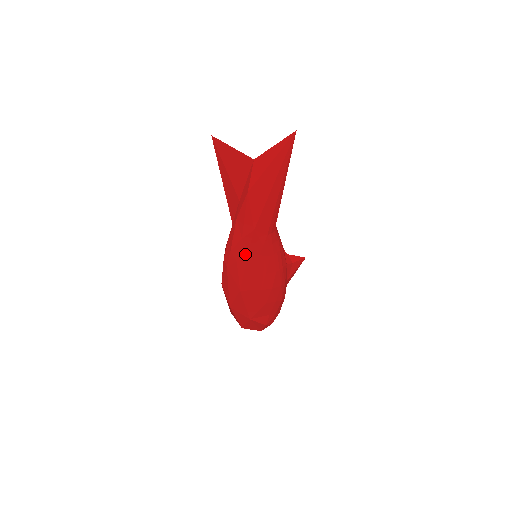
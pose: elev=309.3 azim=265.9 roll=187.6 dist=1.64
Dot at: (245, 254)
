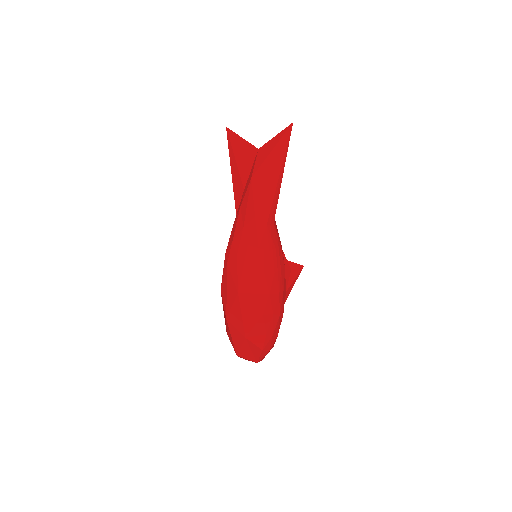
Dot at: (245, 246)
